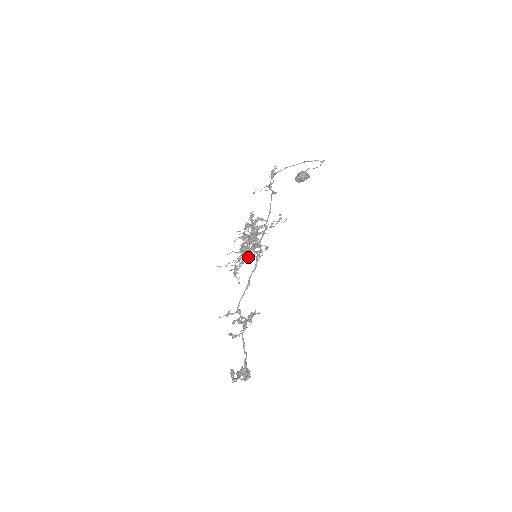
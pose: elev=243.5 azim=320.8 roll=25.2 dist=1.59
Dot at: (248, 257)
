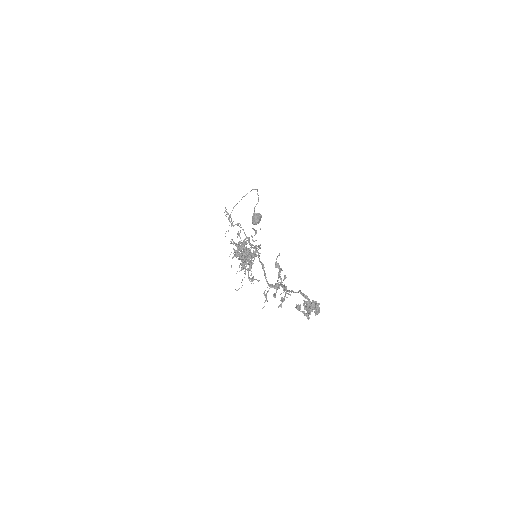
Dot at: (251, 263)
